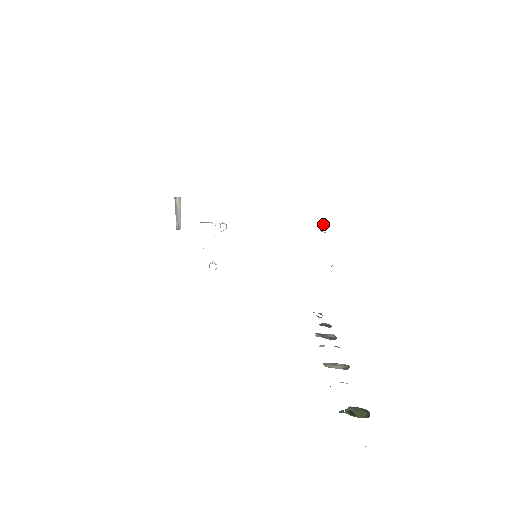
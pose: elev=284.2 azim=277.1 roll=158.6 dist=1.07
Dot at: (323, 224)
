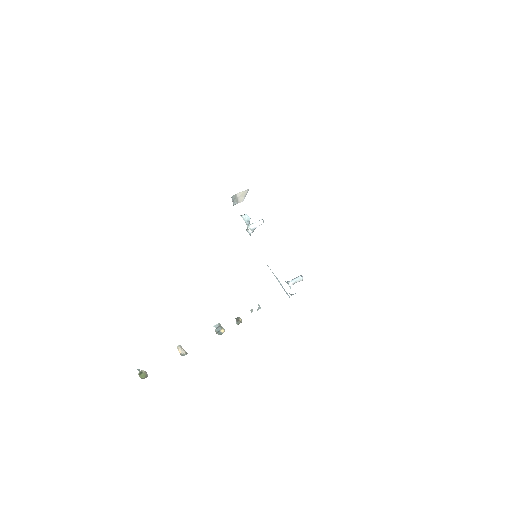
Dot at: (293, 280)
